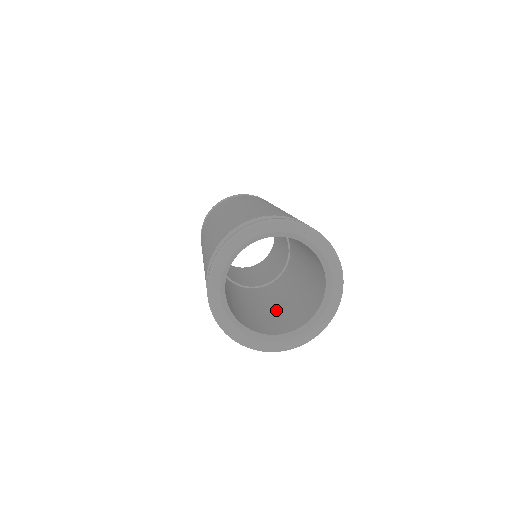
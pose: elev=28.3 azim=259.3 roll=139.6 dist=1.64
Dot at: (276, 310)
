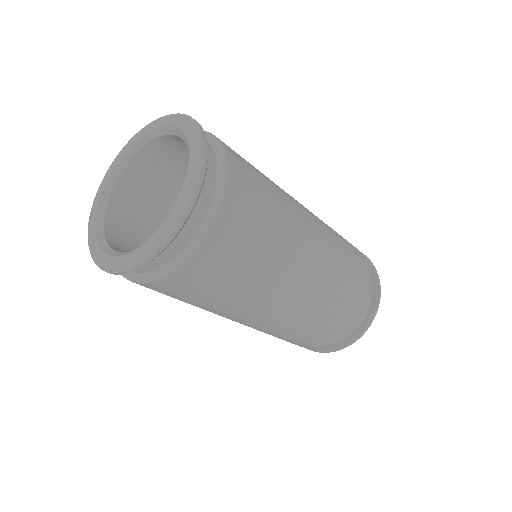
Dot at: occluded
